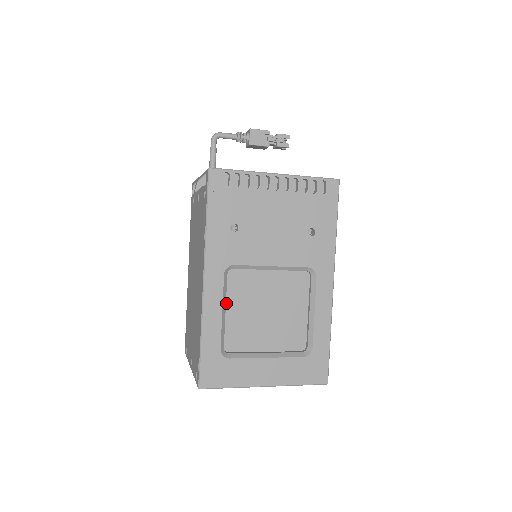
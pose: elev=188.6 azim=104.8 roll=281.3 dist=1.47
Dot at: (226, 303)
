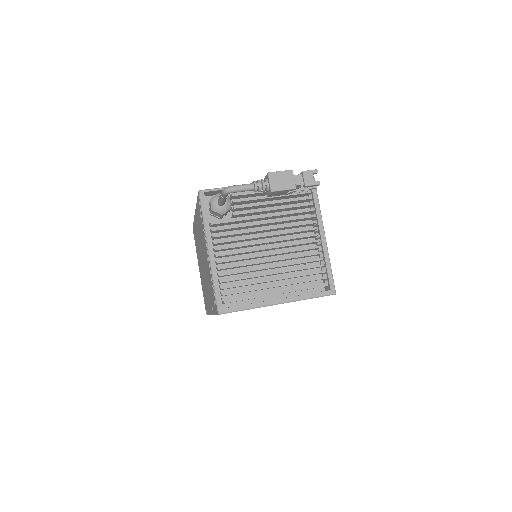
Dot at: occluded
